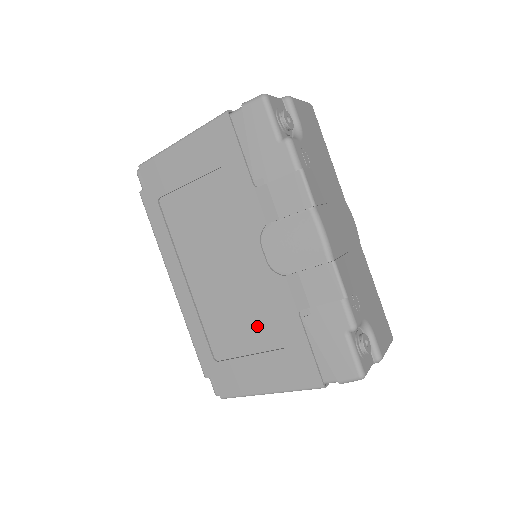
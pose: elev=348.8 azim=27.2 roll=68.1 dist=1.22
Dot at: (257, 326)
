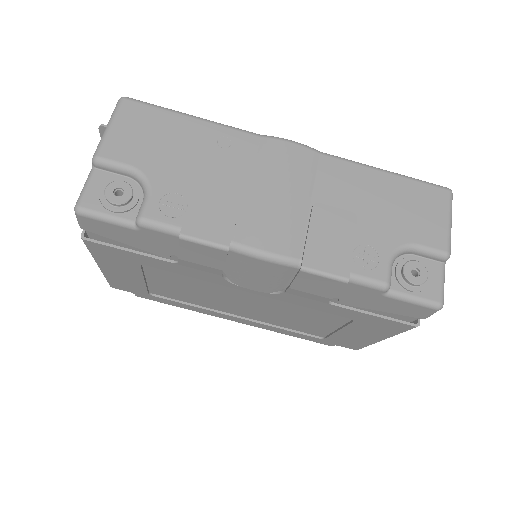
Dot at: (317, 315)
